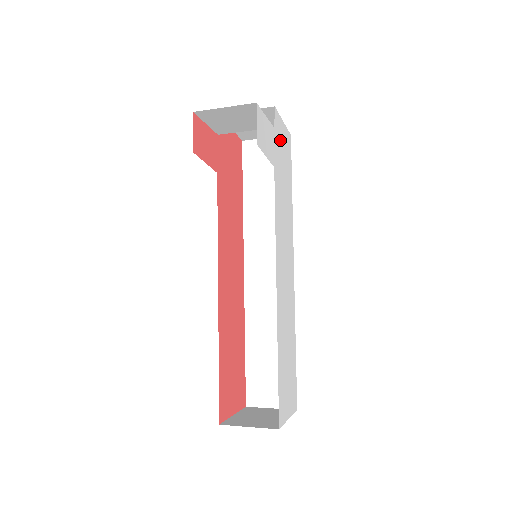
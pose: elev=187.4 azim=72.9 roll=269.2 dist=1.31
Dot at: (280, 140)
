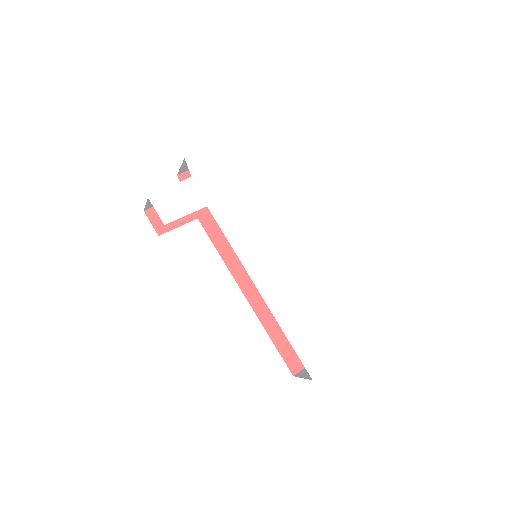
Dot at: (210, 171)
